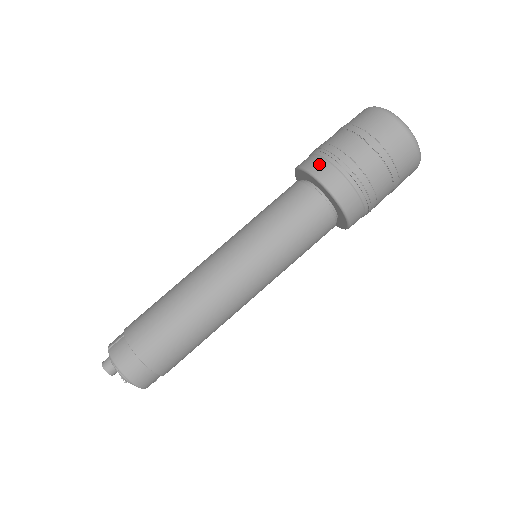
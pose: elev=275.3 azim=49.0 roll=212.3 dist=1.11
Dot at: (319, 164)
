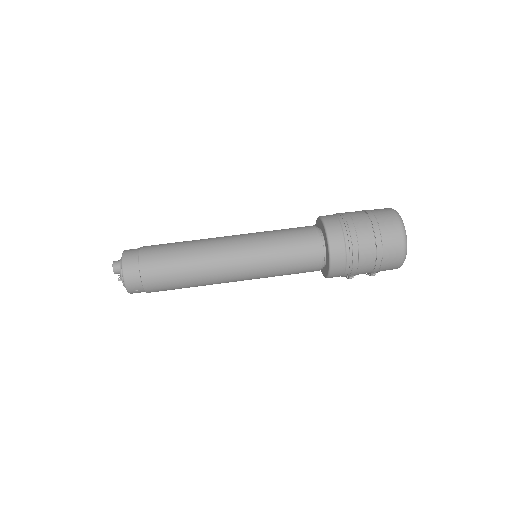
Dot at: (331, 217)
